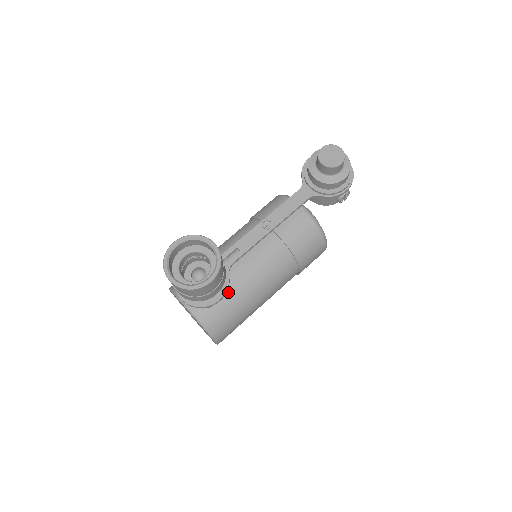
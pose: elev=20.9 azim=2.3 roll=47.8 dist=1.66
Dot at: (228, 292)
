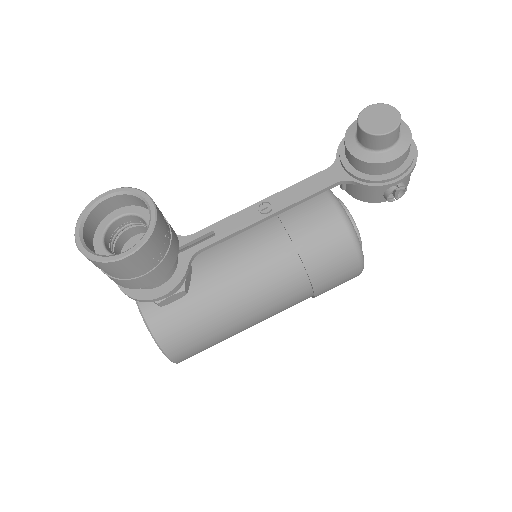
Dot at: (196, 293)
